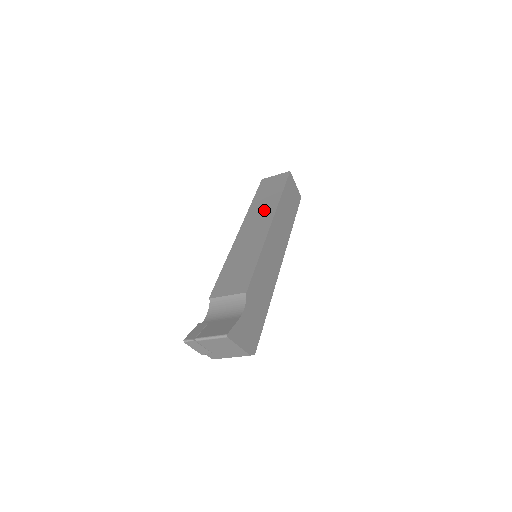
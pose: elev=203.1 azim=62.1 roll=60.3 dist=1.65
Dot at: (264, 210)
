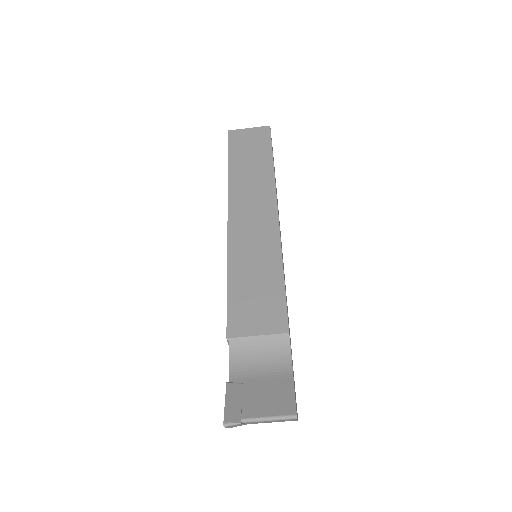
Dot at: (256, 186)
